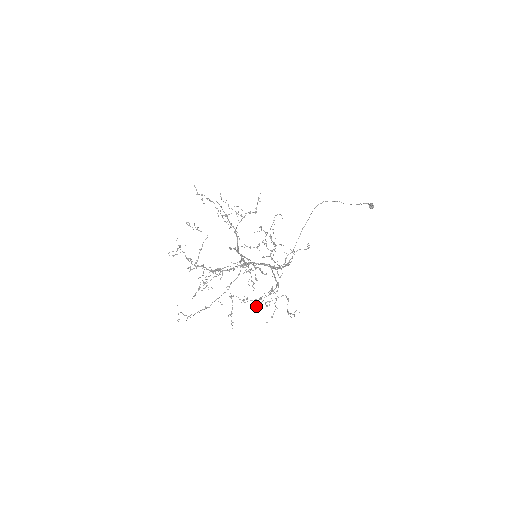
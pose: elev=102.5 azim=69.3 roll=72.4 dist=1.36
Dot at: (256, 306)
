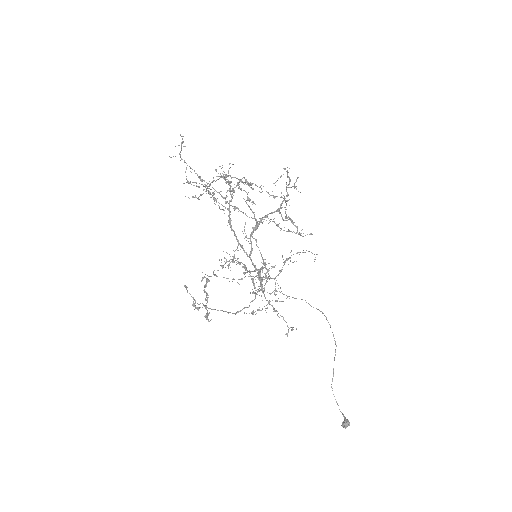
Dot at: occluded
